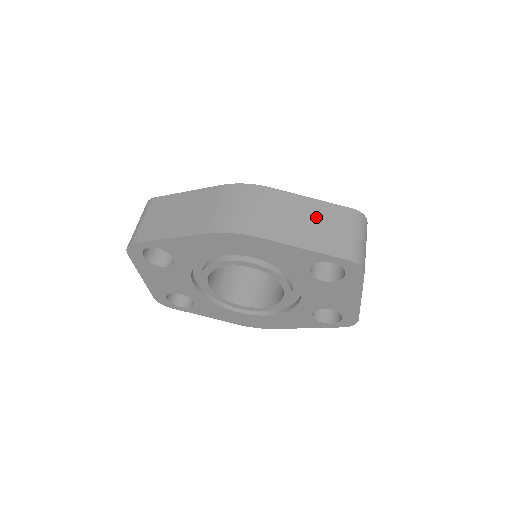
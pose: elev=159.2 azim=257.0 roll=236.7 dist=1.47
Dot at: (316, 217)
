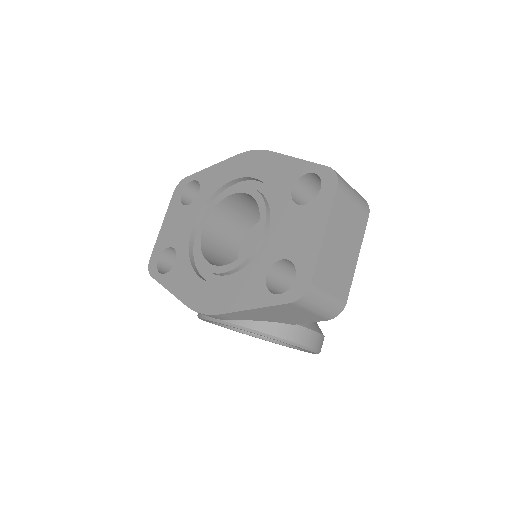
Dot at: occluded
